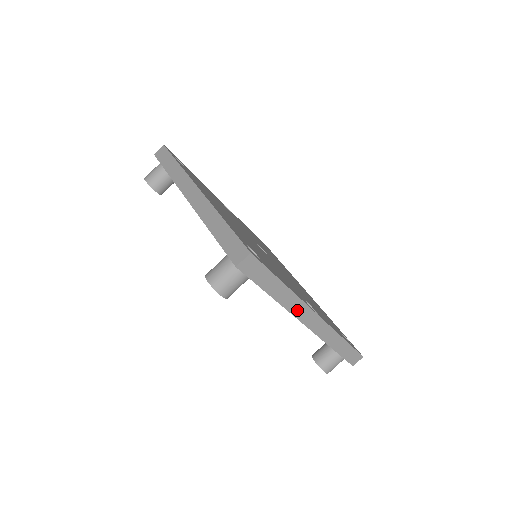
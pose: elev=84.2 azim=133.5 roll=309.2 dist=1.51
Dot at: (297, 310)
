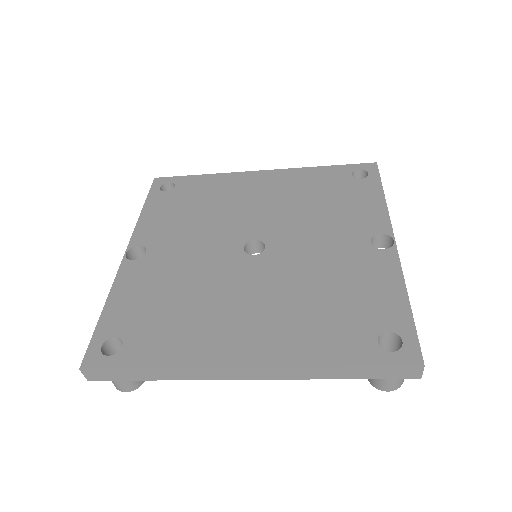
Dot at: occluded
